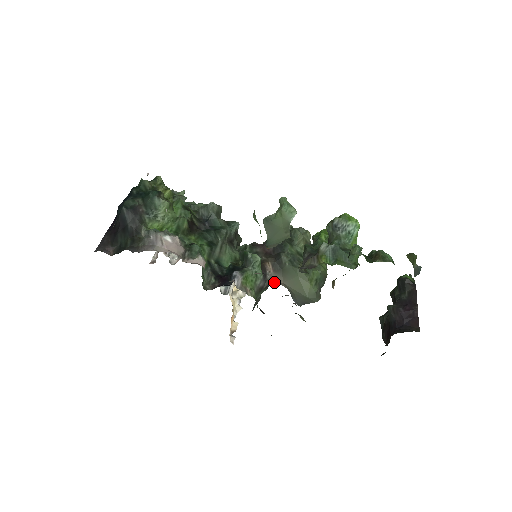
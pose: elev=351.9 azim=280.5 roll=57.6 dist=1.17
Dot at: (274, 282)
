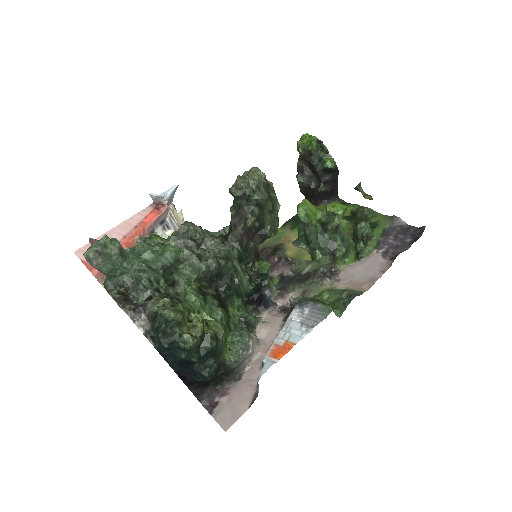
Dot at: occluded
